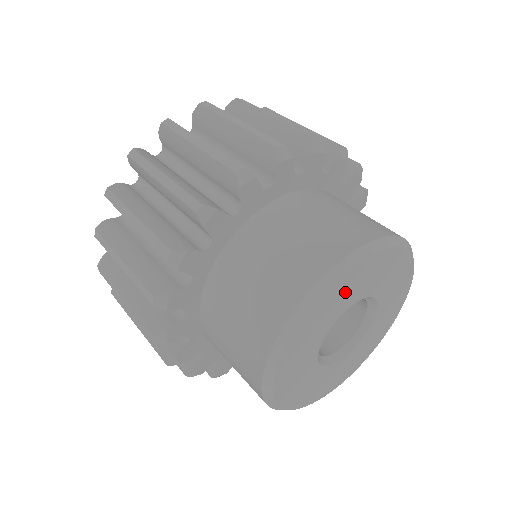
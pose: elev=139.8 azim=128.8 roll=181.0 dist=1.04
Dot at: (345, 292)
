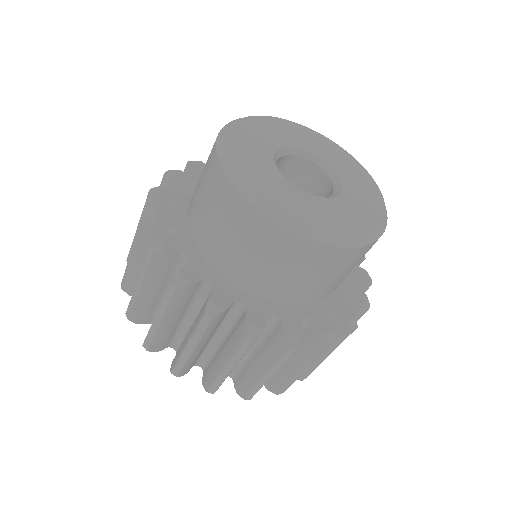
Dot at: (280, 131)
